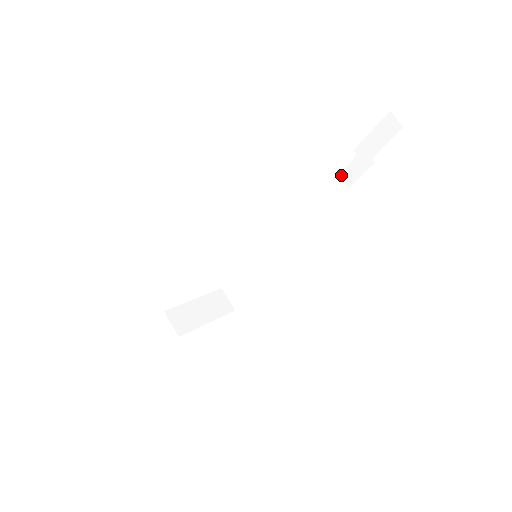
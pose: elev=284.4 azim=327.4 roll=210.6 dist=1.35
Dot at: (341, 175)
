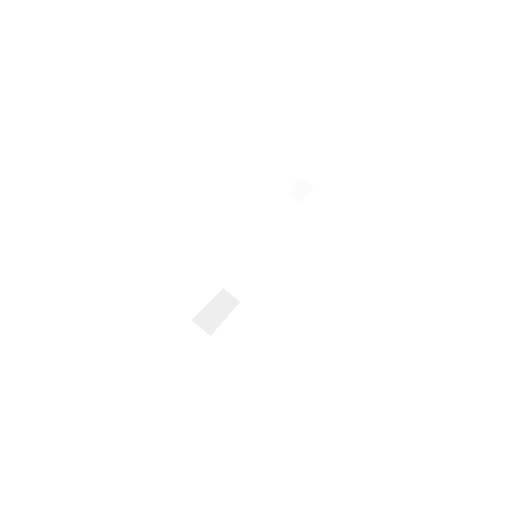
Dot at: (306, 179)
